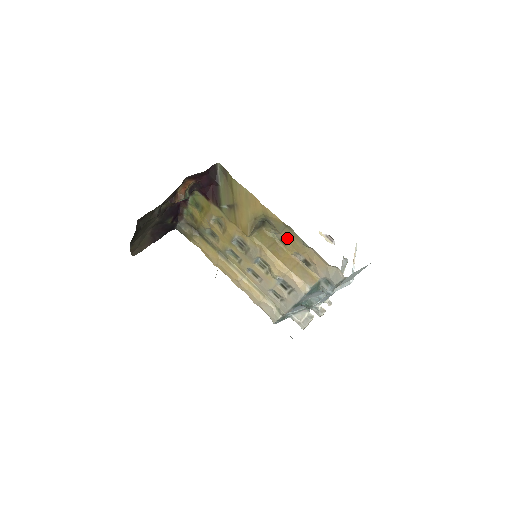
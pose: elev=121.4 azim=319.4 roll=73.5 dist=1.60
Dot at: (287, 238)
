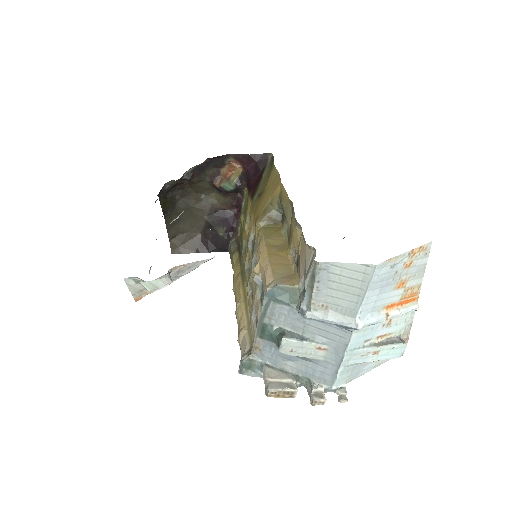
Dot at: occluded
